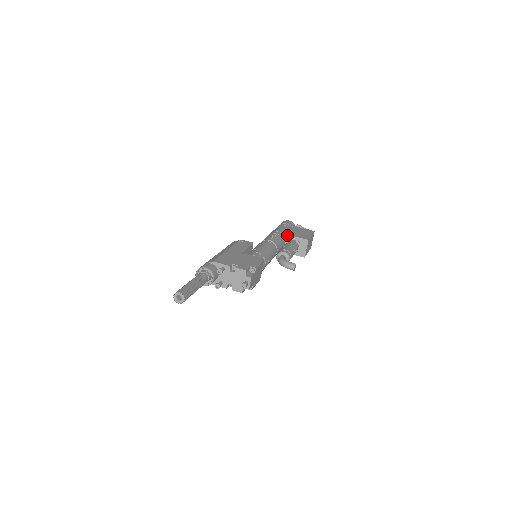
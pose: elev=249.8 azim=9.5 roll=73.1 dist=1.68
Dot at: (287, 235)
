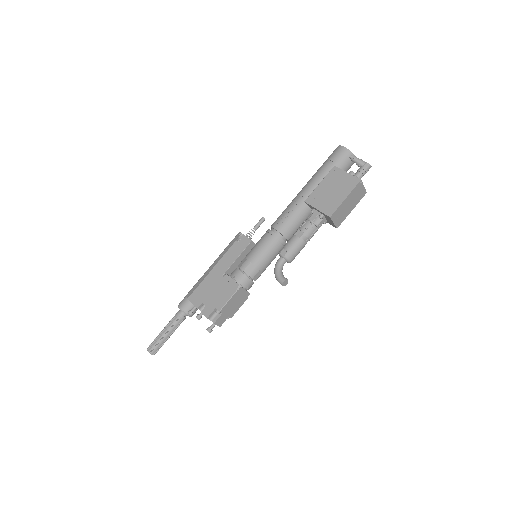
Dot at: (309, 205)
